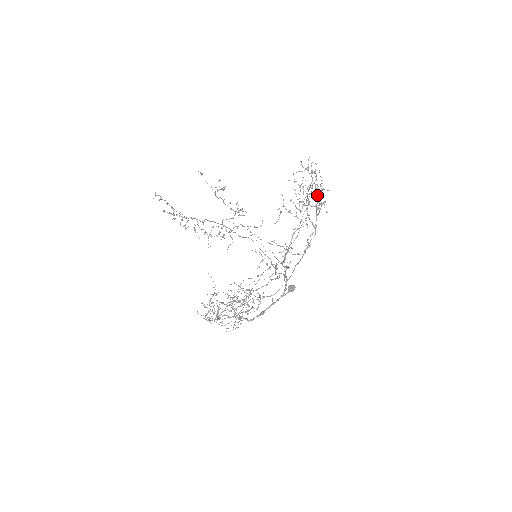
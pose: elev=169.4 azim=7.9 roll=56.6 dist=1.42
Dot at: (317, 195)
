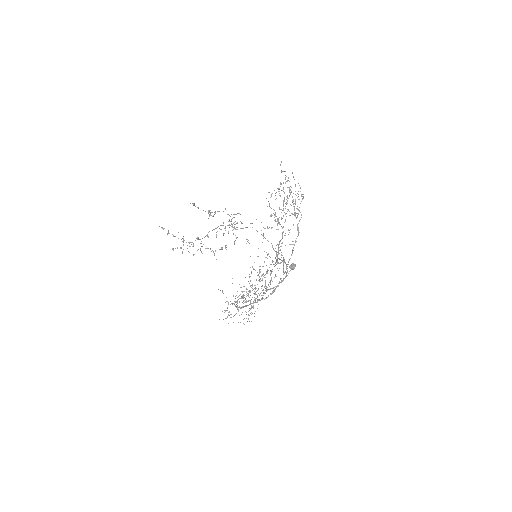
Dot at: occluded
